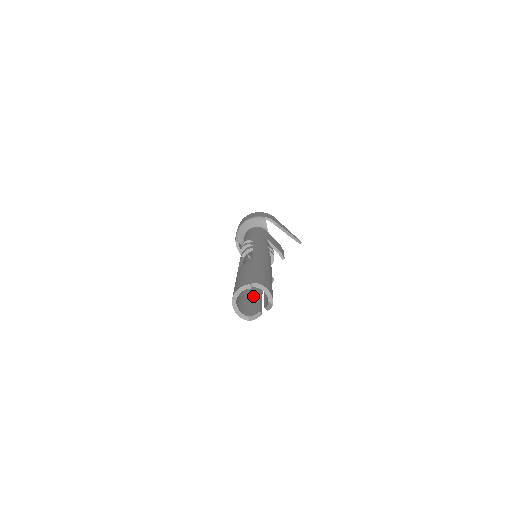
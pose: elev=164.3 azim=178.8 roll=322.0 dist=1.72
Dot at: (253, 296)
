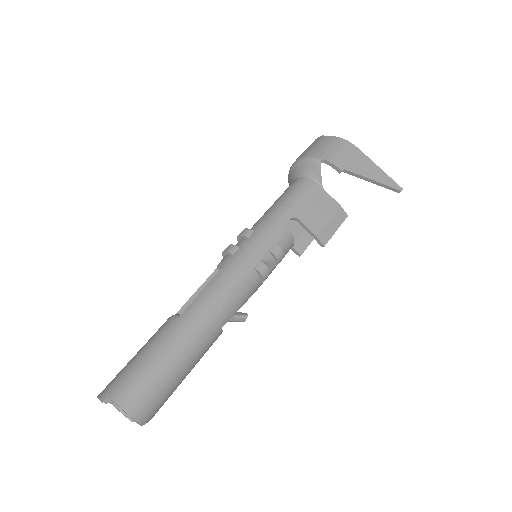
Dot at: occluded
